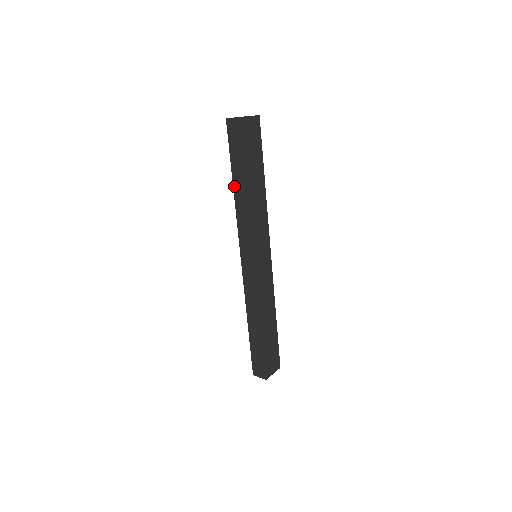
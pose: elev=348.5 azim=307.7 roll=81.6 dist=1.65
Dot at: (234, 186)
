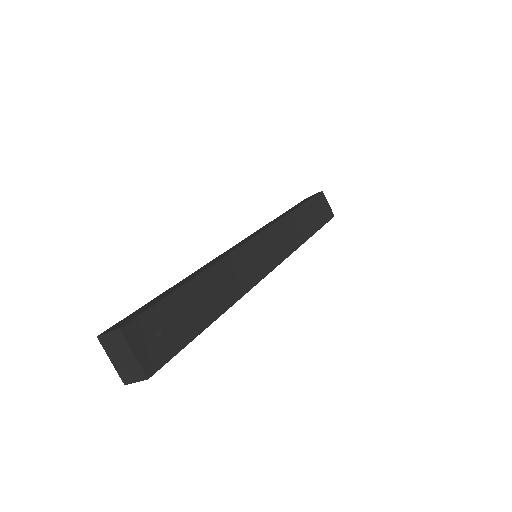
Dot at: occluded
